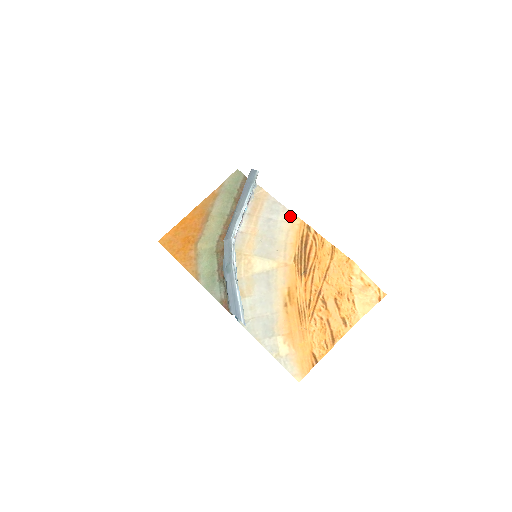
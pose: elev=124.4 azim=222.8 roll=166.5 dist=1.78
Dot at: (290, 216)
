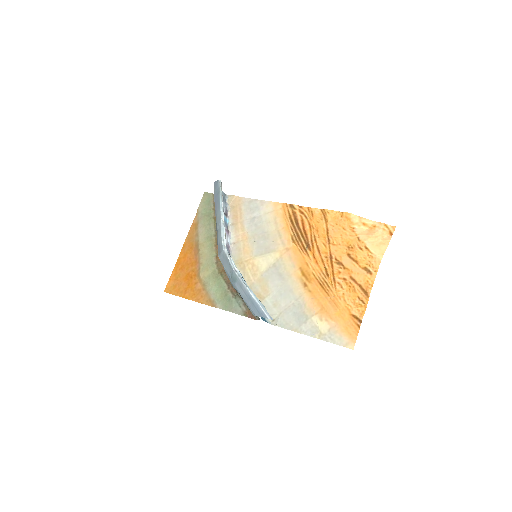
Dot at: (270, 205)
